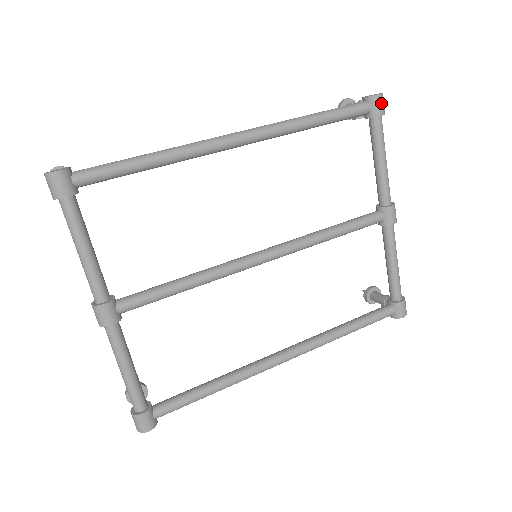
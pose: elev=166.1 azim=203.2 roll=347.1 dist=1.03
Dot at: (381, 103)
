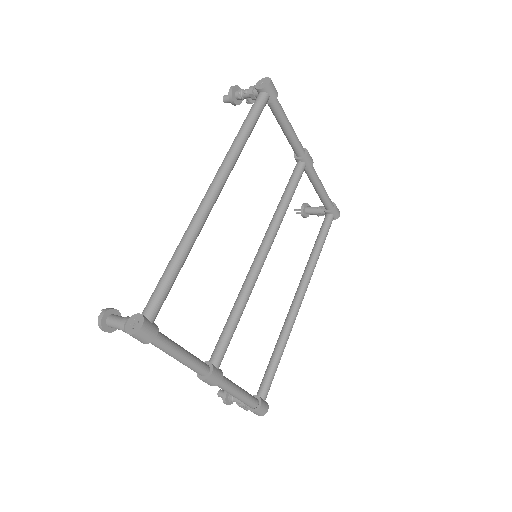
Dot at: (274, 87)
